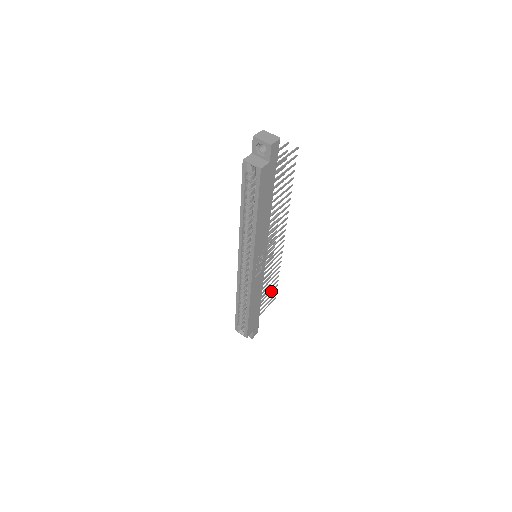
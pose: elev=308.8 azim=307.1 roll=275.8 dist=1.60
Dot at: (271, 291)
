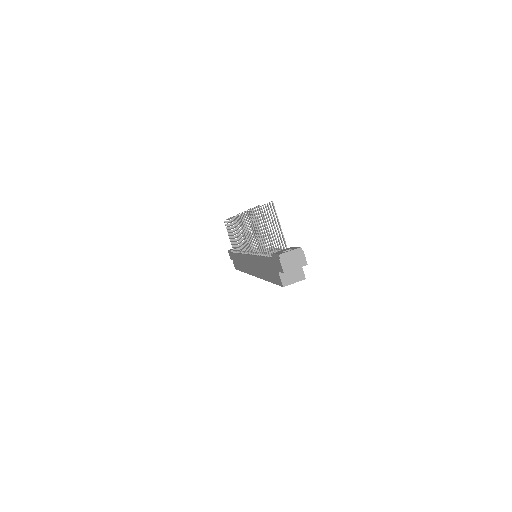
Dot at: occluded
